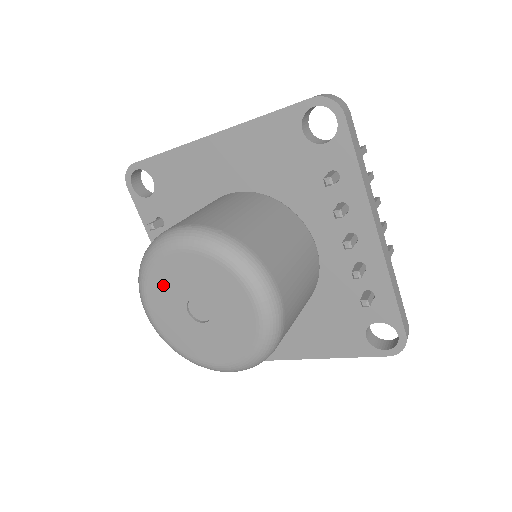
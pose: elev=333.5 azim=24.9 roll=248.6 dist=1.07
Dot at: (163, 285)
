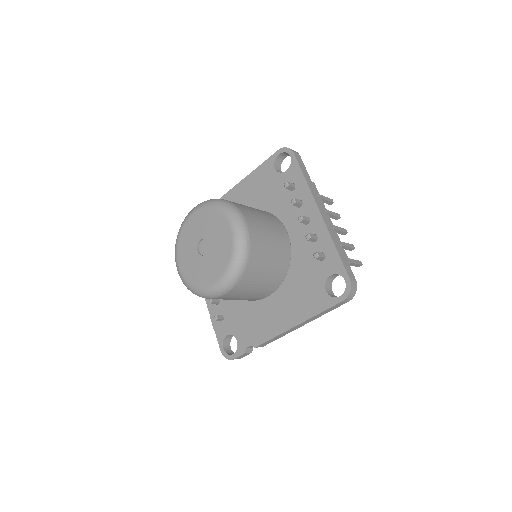
Dot at: (186, 239)
